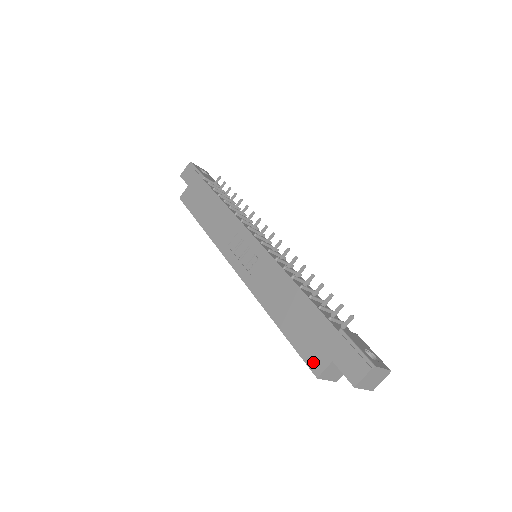
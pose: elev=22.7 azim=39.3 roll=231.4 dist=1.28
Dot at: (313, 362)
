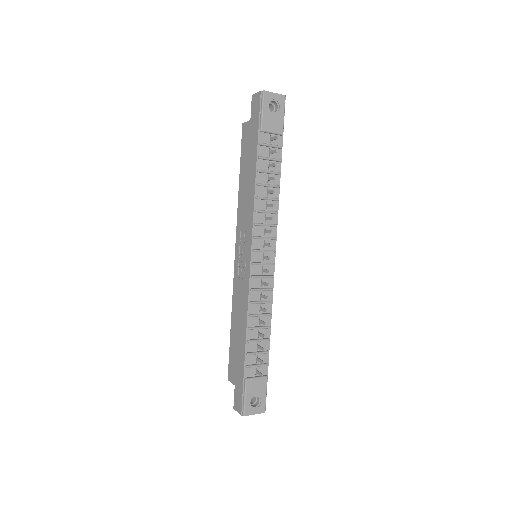
Dot at: (230, 372)
